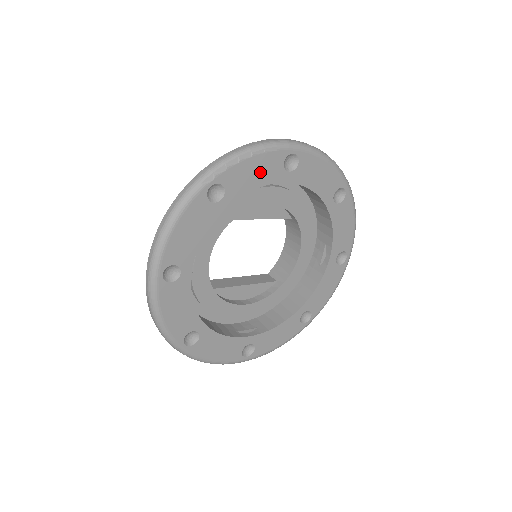
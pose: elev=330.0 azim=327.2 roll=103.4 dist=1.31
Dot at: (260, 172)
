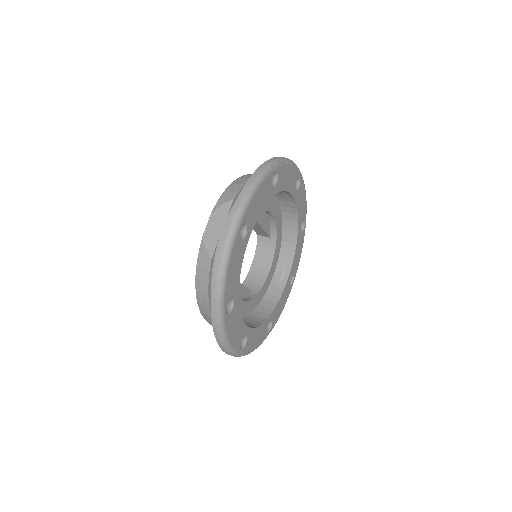
Dot at: (289, 179)
